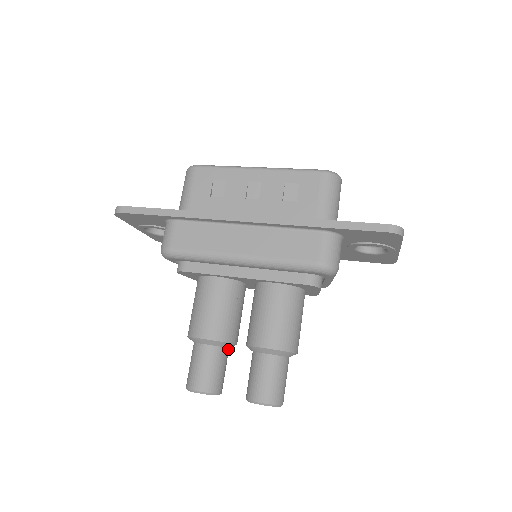
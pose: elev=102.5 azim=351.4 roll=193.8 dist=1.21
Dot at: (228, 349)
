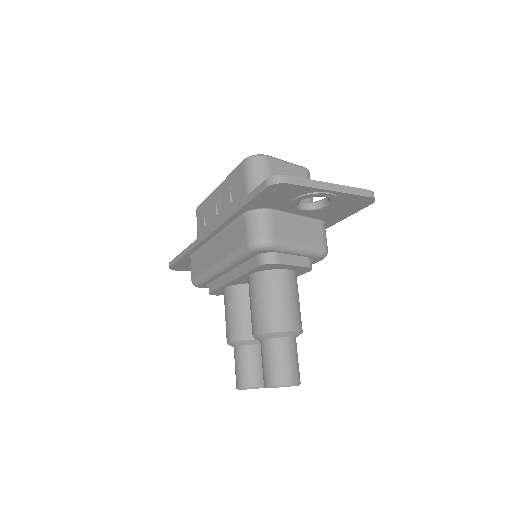
Dot at: (258, 345)
